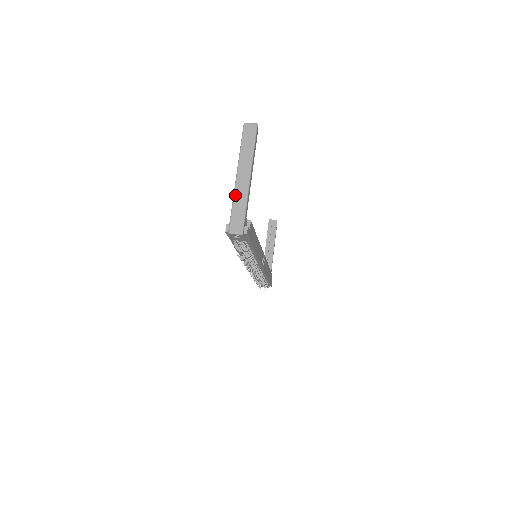
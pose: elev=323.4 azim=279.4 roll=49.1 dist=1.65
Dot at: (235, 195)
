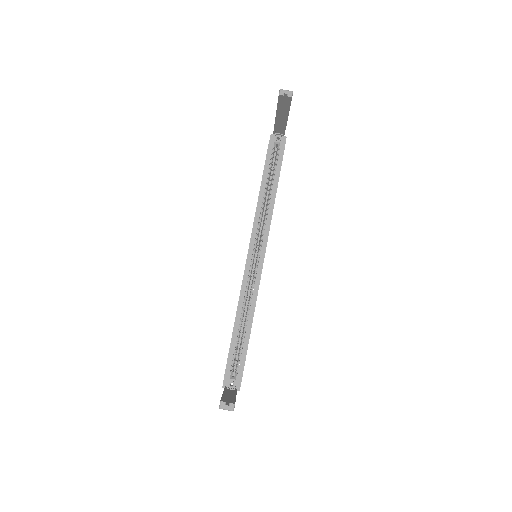
Dot at: occluded
